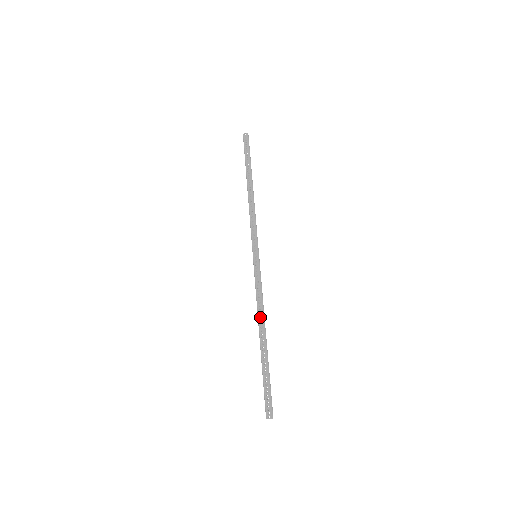
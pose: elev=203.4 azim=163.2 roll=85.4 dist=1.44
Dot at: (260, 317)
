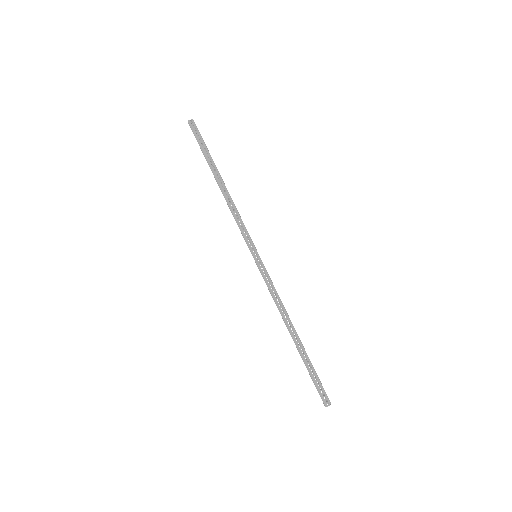
Dot at: occluded
